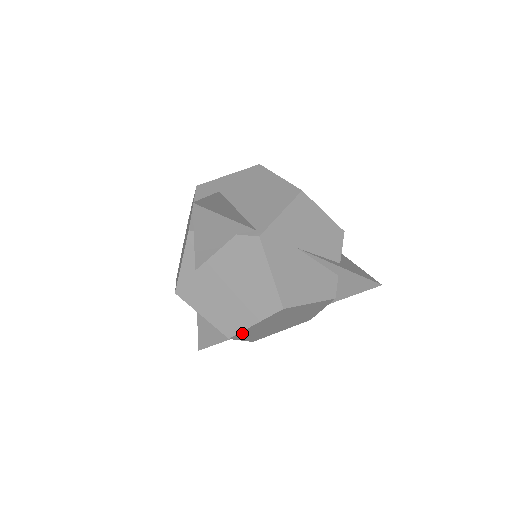
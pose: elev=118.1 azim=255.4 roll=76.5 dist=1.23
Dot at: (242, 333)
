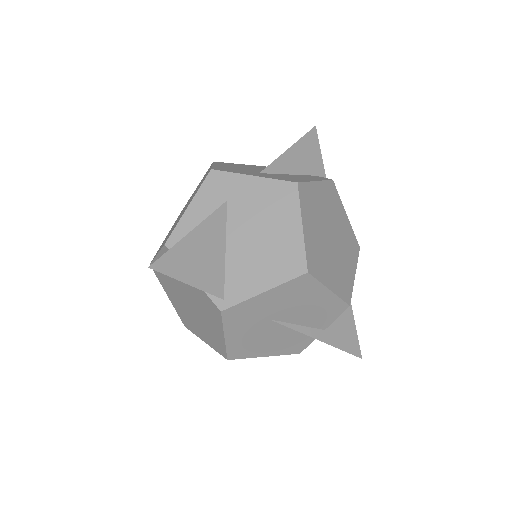
Dot at: occluded
